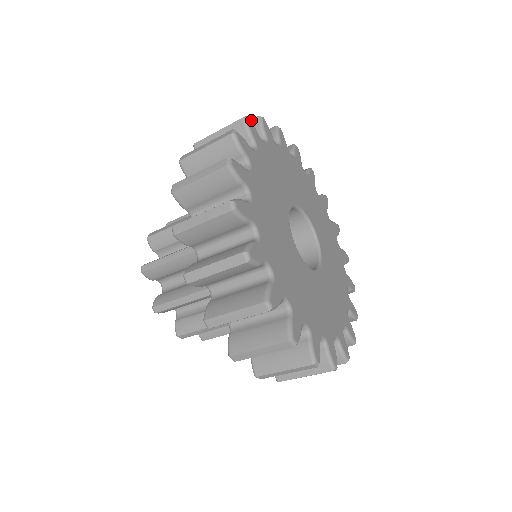
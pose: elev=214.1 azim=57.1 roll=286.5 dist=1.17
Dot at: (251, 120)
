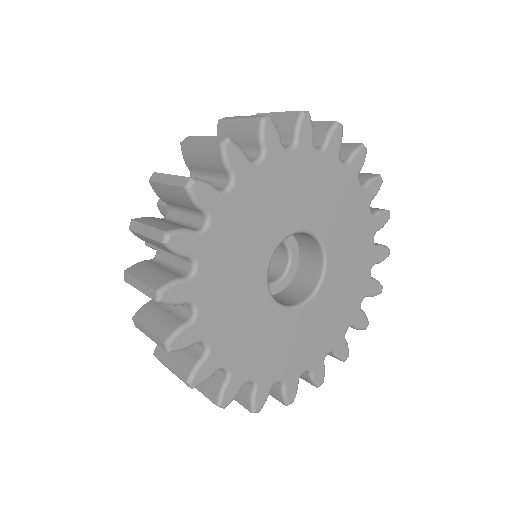
Dot at: (178, 187)
